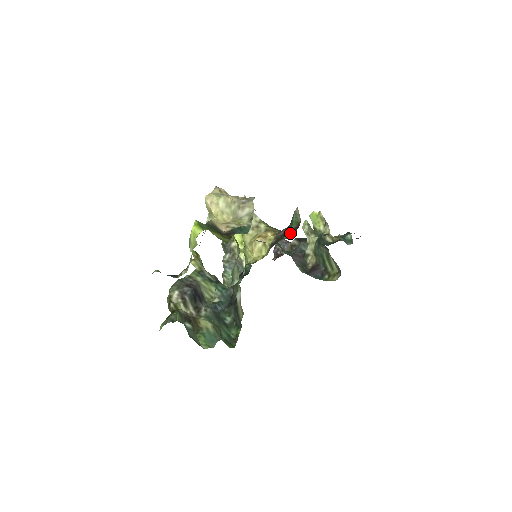
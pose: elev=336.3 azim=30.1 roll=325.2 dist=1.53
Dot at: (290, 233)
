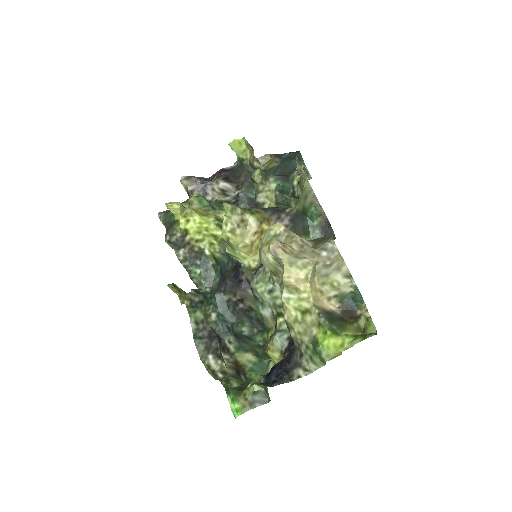
Dot at: (317, 231)
